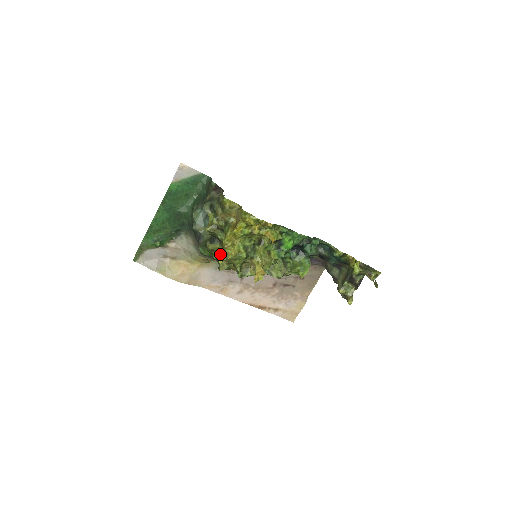
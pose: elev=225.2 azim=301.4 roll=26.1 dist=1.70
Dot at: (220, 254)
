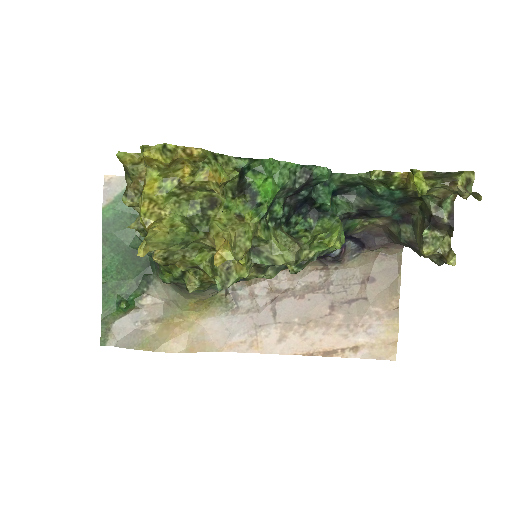
Dot at: occluded
